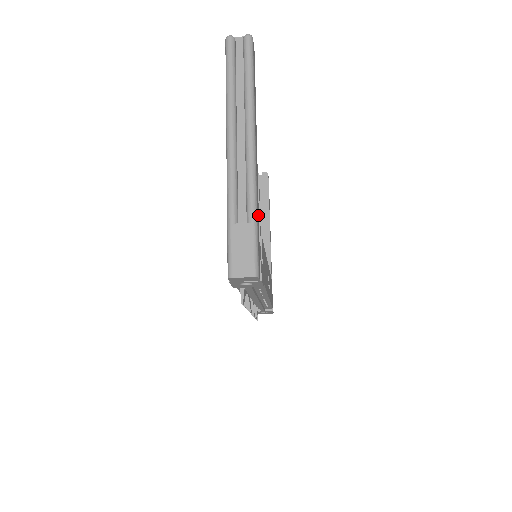
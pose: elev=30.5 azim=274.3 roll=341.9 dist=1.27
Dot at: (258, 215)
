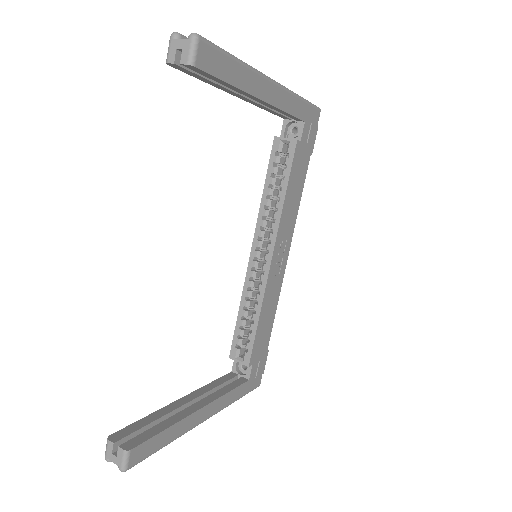
Dot at: (238, 390)
